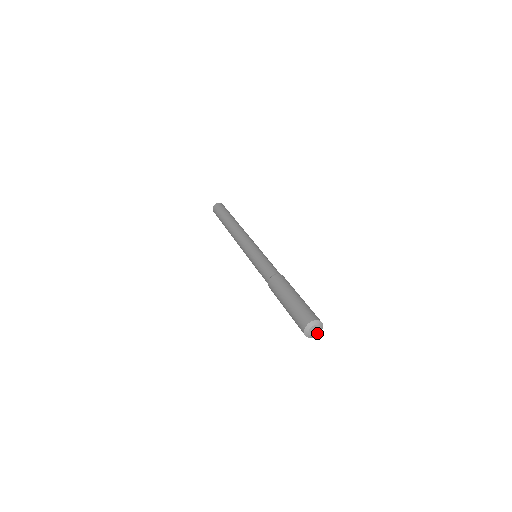
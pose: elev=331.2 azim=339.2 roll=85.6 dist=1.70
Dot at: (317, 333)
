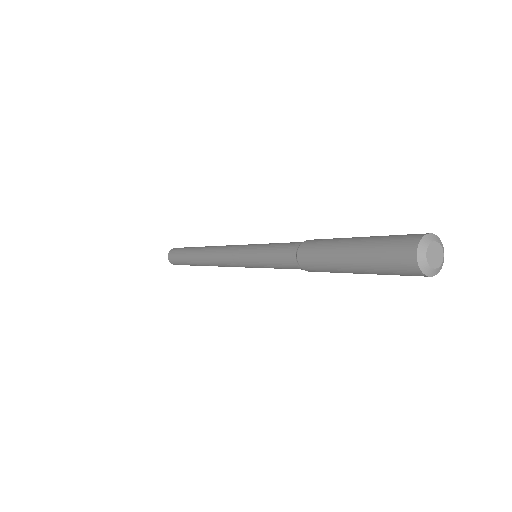
Dot at: (436, 266)
